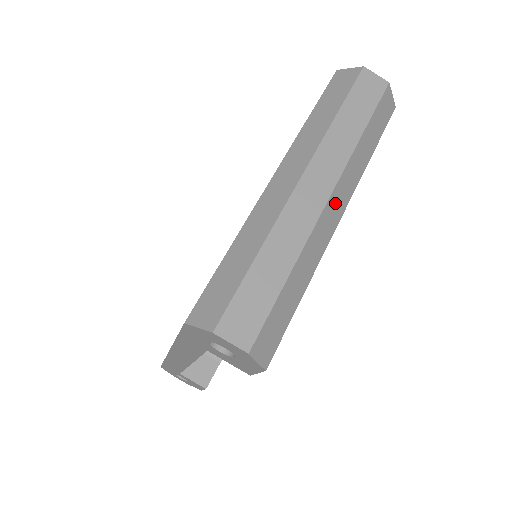
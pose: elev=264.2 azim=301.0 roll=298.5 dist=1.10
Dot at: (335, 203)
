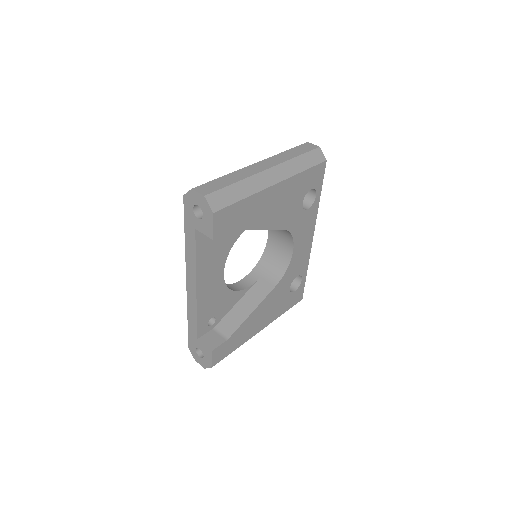
Dot at: (273, 174)
